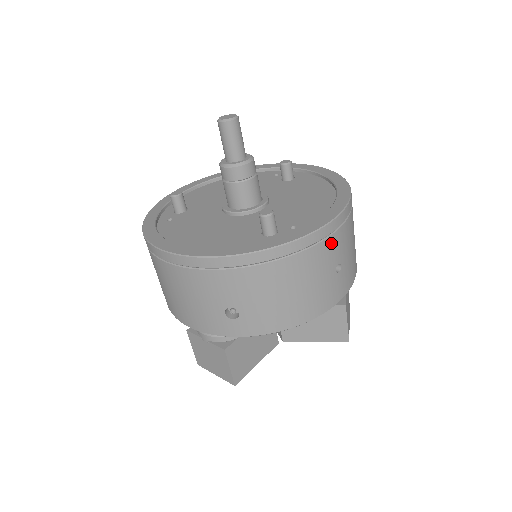
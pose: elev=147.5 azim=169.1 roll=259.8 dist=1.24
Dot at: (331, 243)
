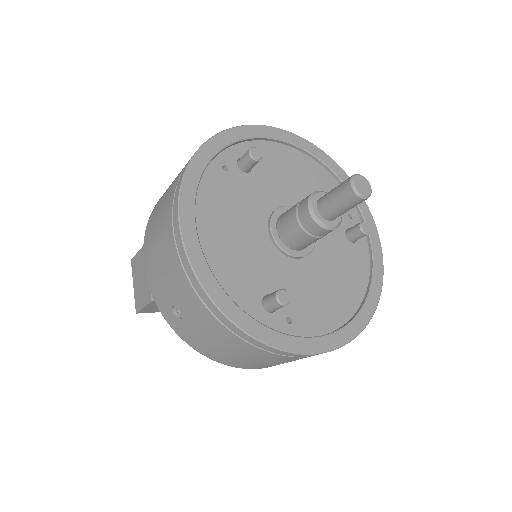
Dot at: (298, 358)
